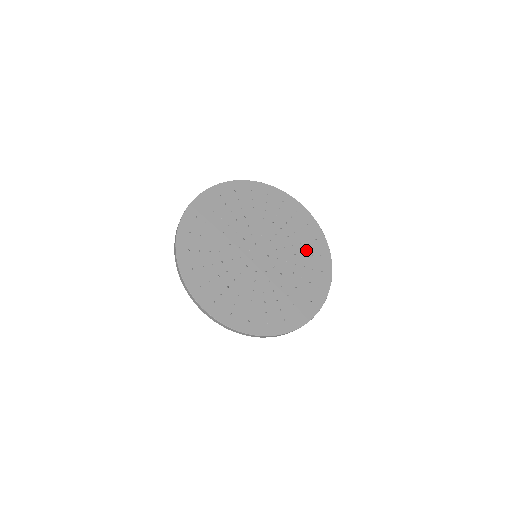
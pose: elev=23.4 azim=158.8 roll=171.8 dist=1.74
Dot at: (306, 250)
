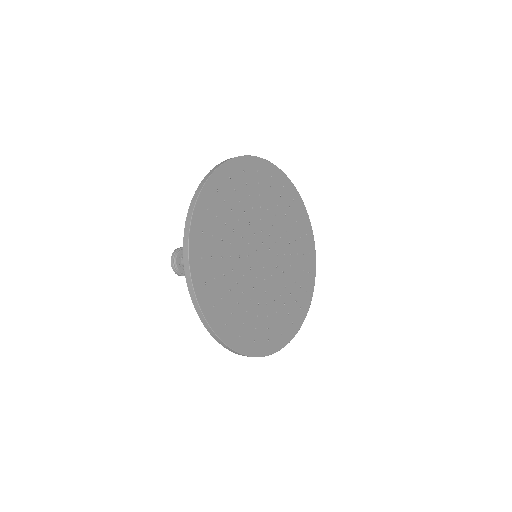
Dot at: (300, 263)
